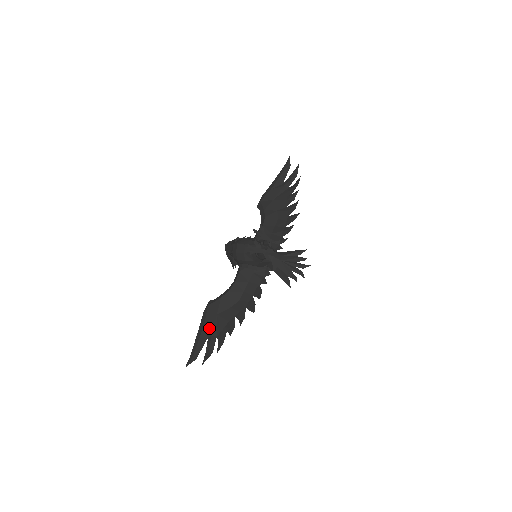
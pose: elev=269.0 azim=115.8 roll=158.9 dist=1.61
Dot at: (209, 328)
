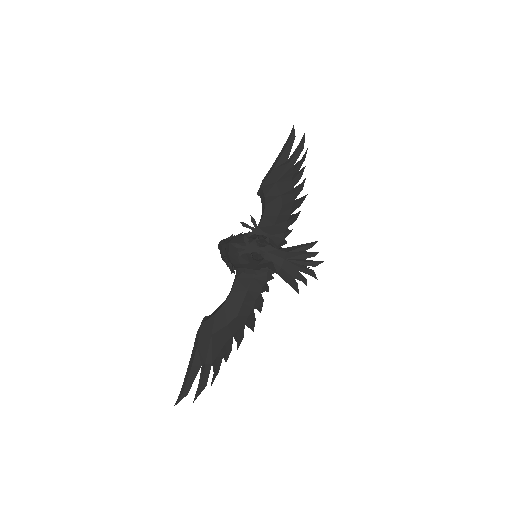
Dot at: (202, 353)
